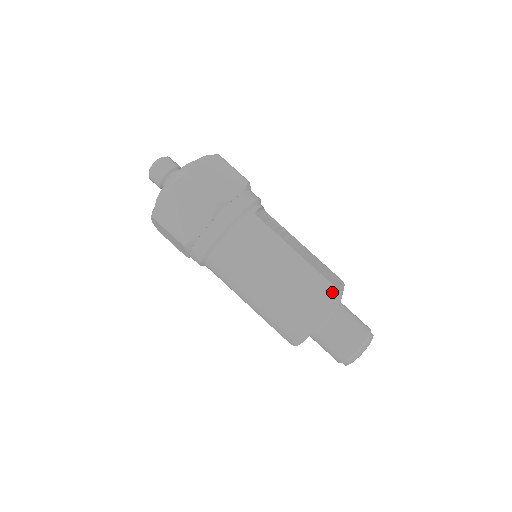
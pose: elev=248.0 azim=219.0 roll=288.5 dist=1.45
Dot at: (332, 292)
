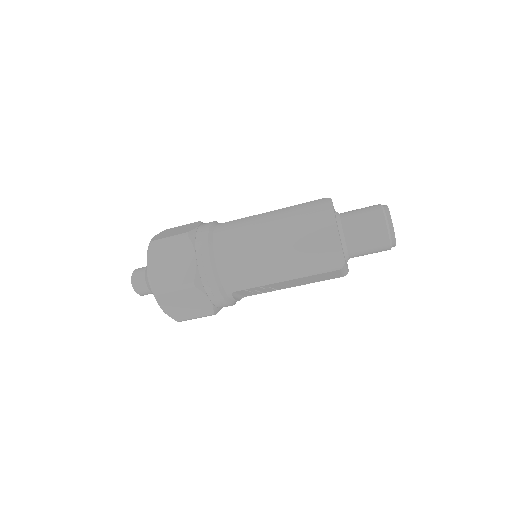
Dot at: (319, 201)
